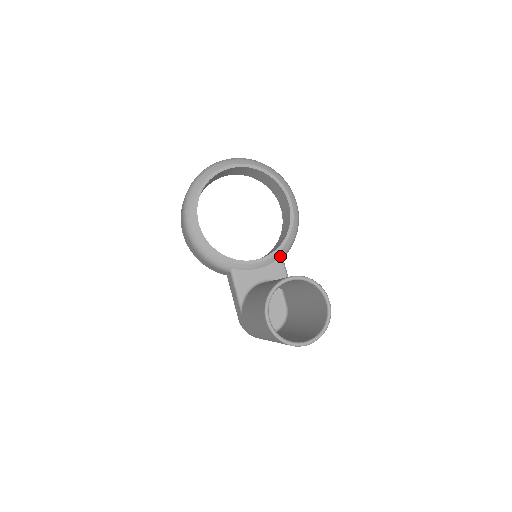
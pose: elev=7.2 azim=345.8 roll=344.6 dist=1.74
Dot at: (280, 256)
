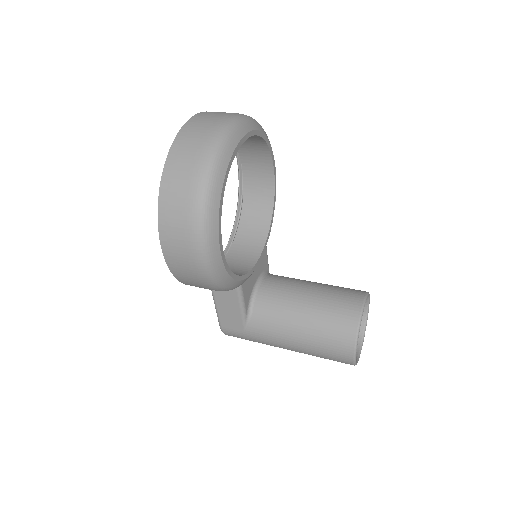
Dot at: occluded
